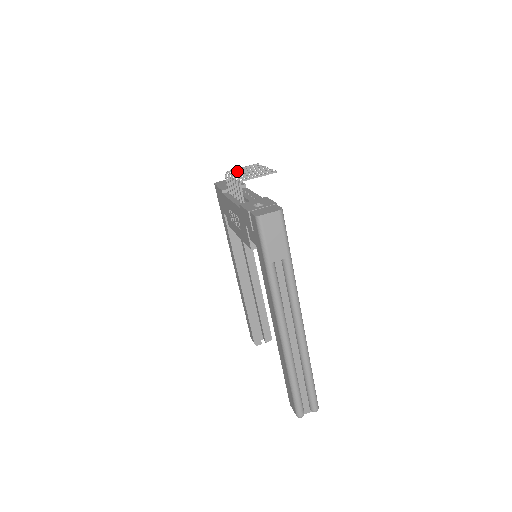
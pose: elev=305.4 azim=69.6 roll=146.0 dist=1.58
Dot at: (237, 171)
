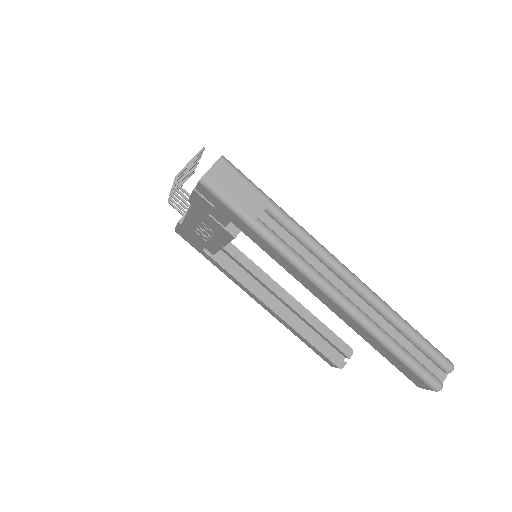
Dot at: occluded
